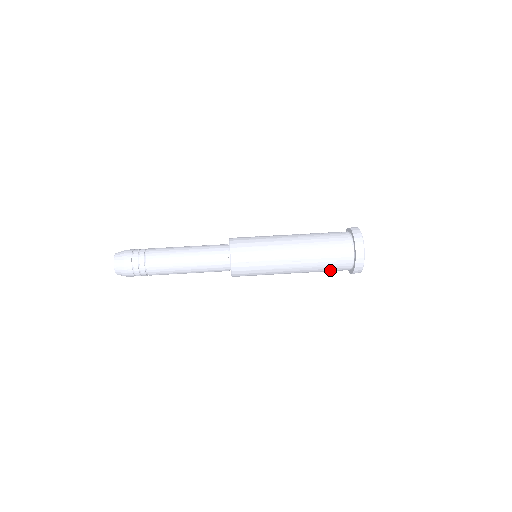
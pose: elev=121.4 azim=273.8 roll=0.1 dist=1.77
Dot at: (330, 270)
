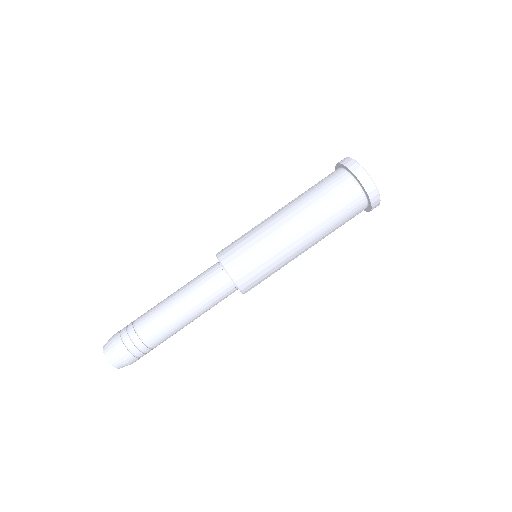
Dot at: (345, 222)
